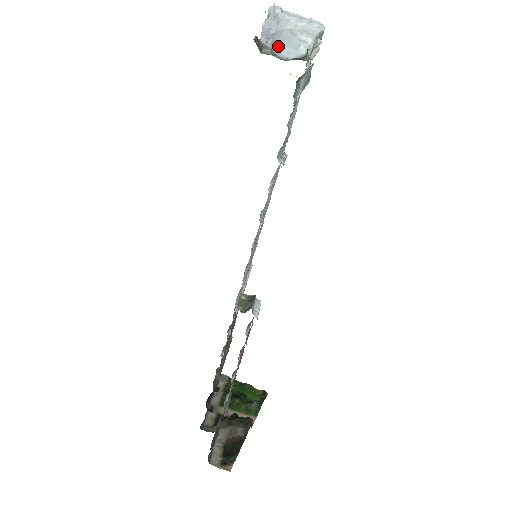
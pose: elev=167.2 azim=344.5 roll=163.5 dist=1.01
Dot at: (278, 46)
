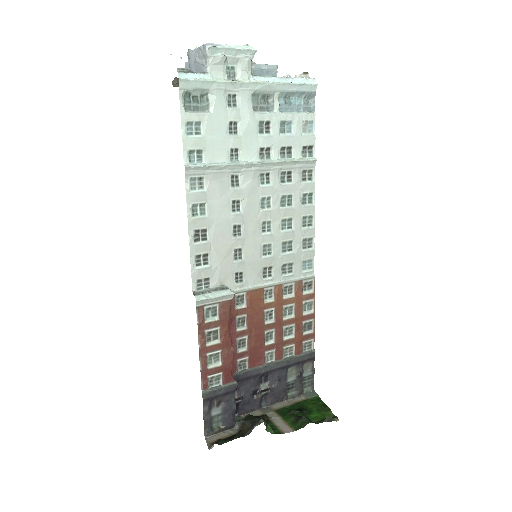
Dot at: occluded
